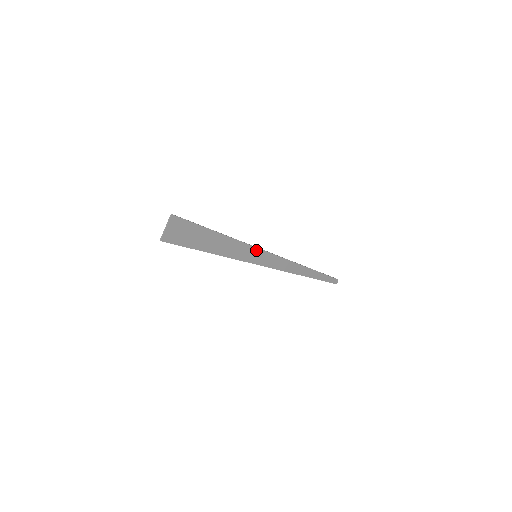
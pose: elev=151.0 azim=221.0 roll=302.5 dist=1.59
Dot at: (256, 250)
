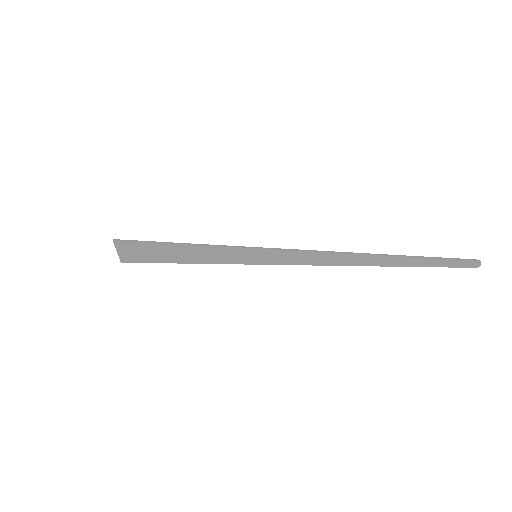
Dot at: (250, 250)
